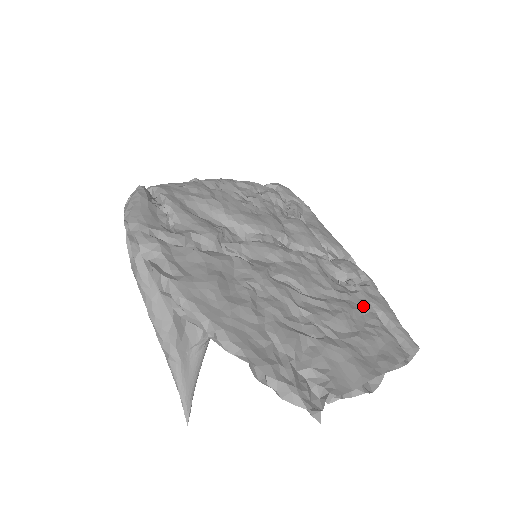
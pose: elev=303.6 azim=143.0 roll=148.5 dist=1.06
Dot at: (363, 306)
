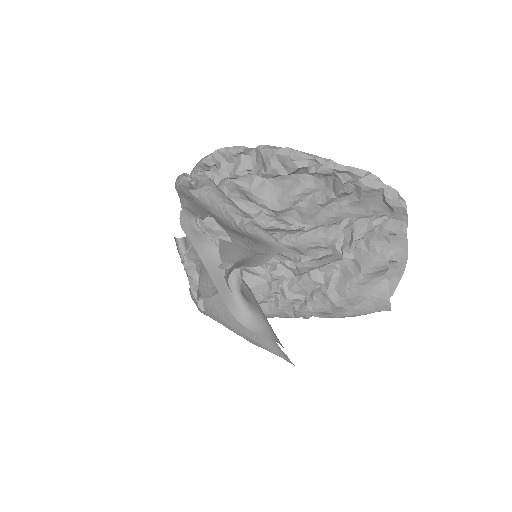
Dot at: occluded
